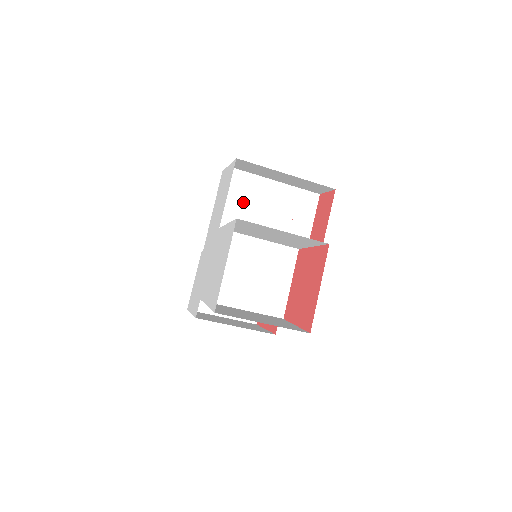
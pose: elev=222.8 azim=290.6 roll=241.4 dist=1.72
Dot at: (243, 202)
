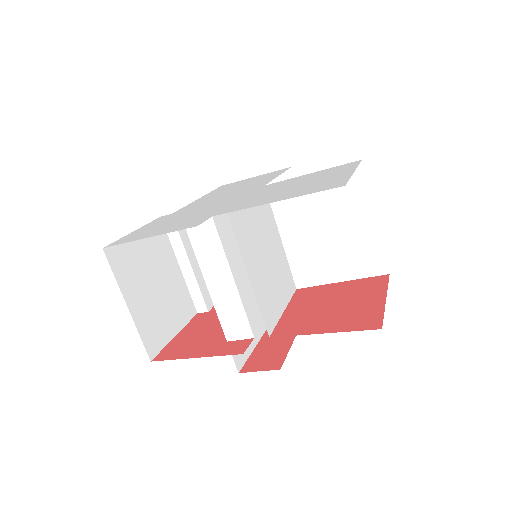
Dot at: occluded
